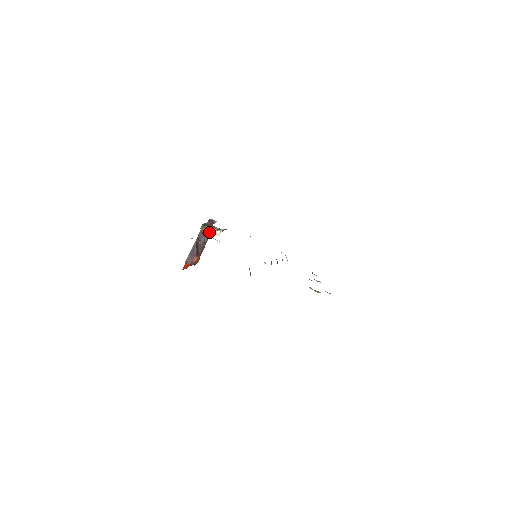
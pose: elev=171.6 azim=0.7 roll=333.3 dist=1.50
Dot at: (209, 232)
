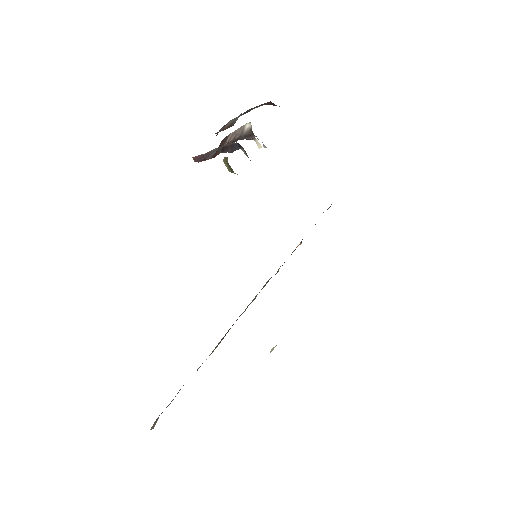
Dot at: (231, 171)
